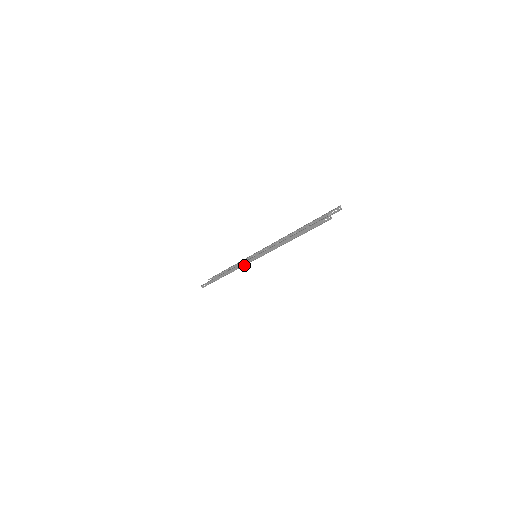
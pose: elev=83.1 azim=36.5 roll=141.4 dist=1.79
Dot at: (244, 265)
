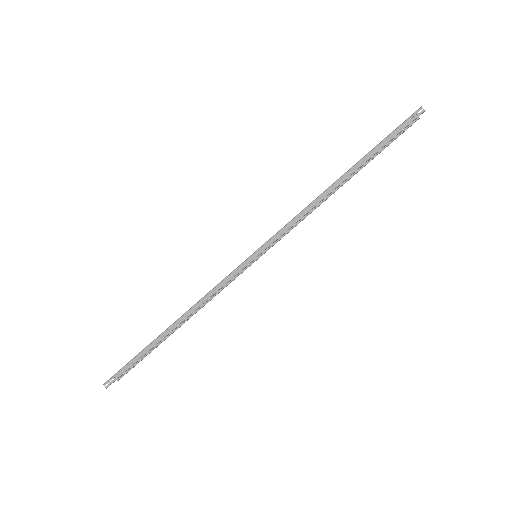
Dot at: (236, 274)
